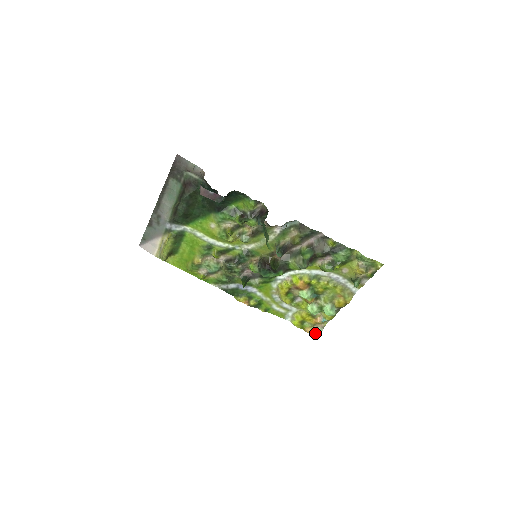
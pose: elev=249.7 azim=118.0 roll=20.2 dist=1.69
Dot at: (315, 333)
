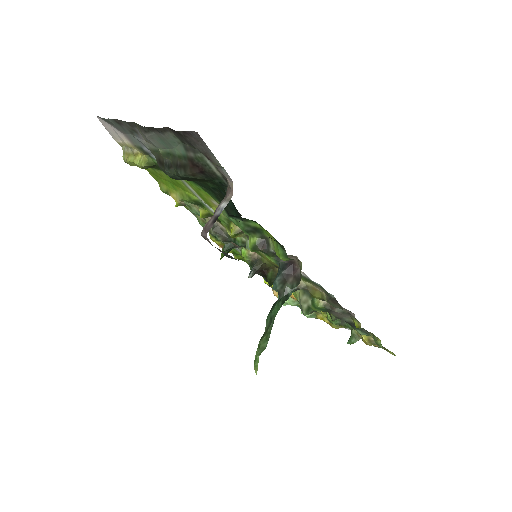
Dot at: occluded
